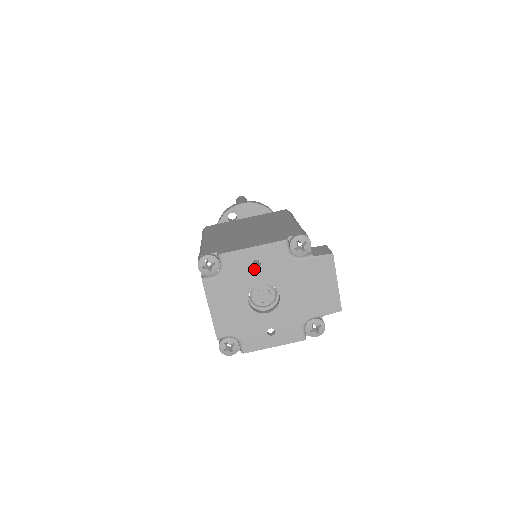
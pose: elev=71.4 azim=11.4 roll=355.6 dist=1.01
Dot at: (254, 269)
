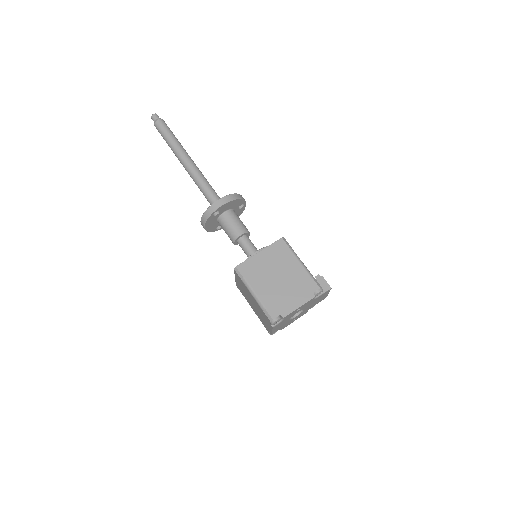
Dot at: (297, 311)
